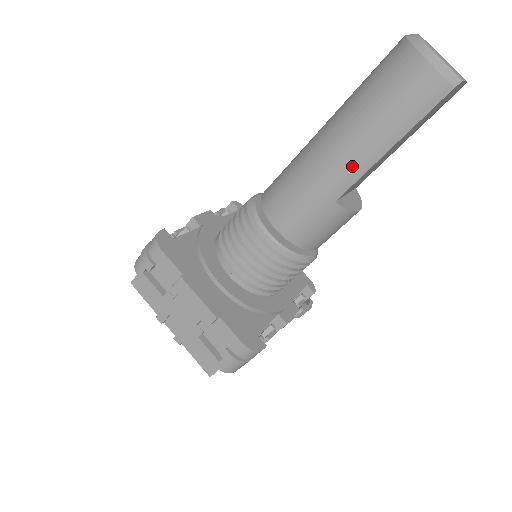
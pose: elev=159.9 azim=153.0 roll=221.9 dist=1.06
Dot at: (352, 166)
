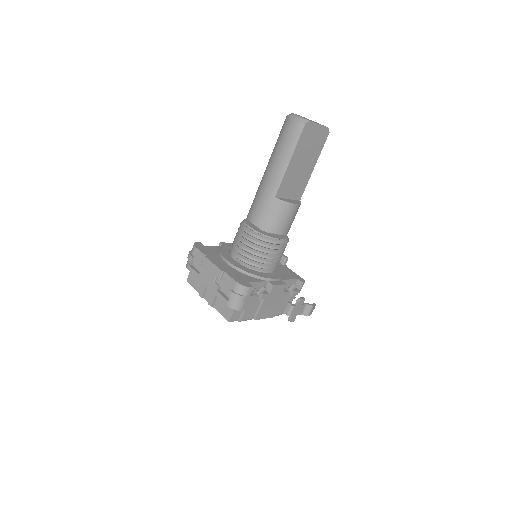
Dot at: (276, 175)
